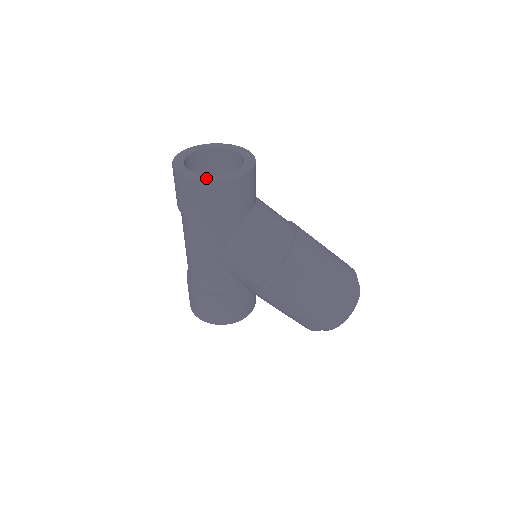
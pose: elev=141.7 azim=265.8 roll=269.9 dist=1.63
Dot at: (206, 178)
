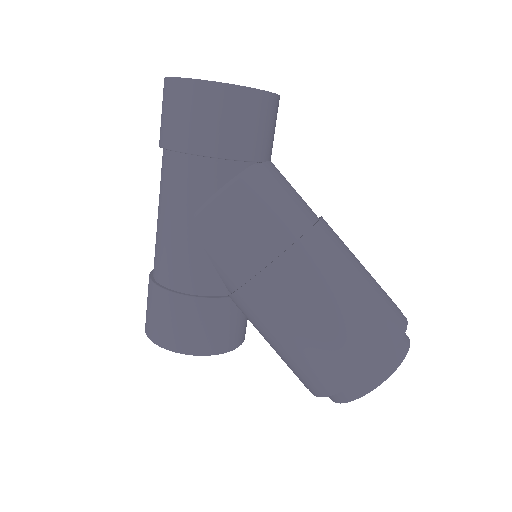
Dot at: (202, 80)
